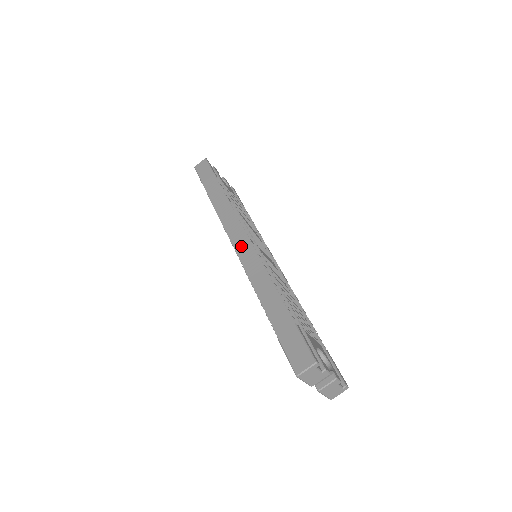
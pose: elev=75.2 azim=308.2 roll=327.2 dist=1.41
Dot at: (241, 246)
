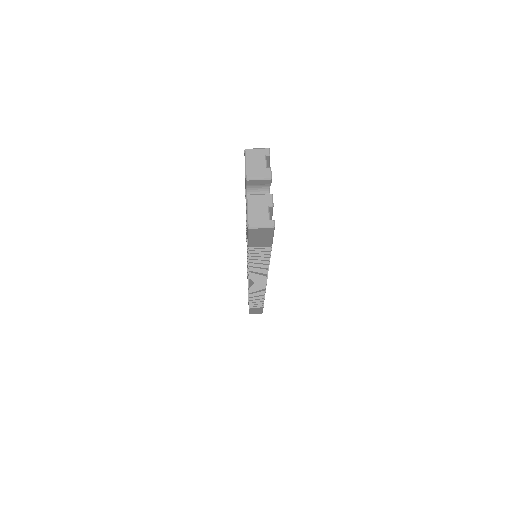
Dot at: occluded
